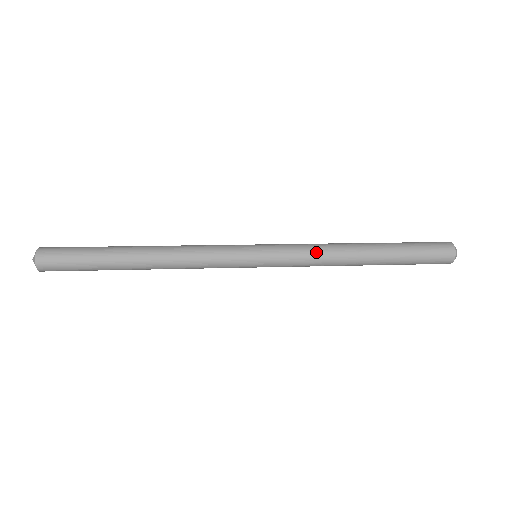
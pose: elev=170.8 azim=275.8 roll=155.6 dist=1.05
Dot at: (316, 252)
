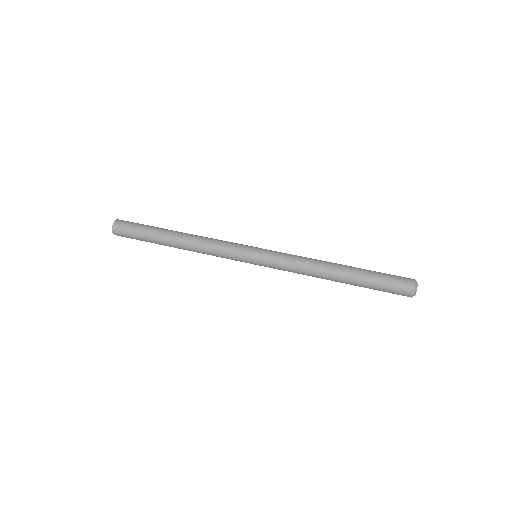
Dot at: (297, 271)
